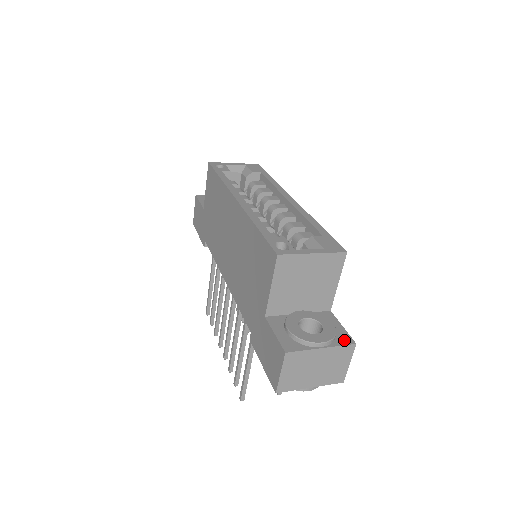
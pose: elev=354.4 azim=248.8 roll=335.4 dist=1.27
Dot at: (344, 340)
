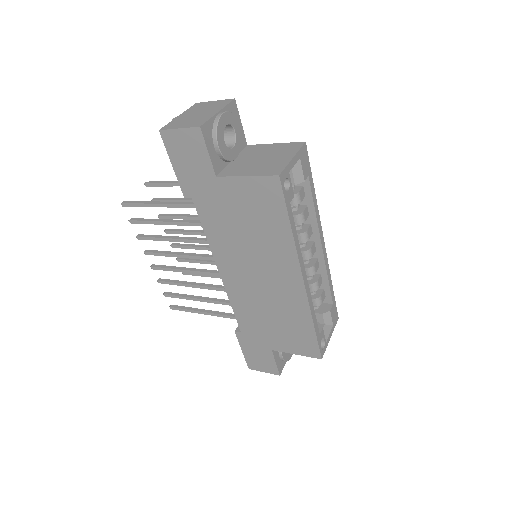
Dot at: occluded
